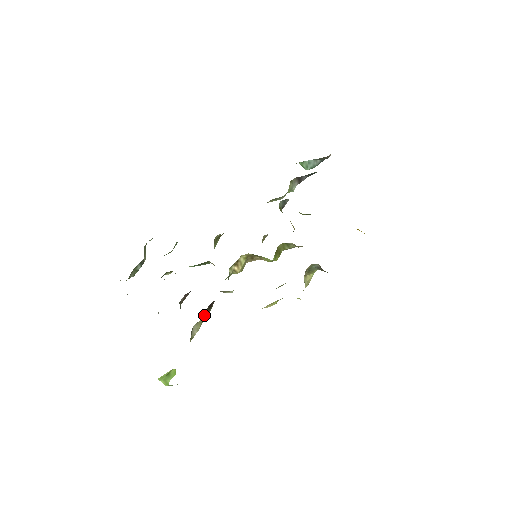
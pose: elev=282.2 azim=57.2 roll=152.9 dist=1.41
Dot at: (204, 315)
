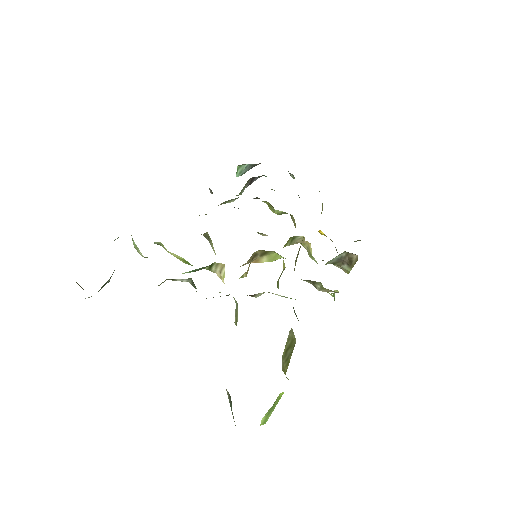
Dot at: occluded
